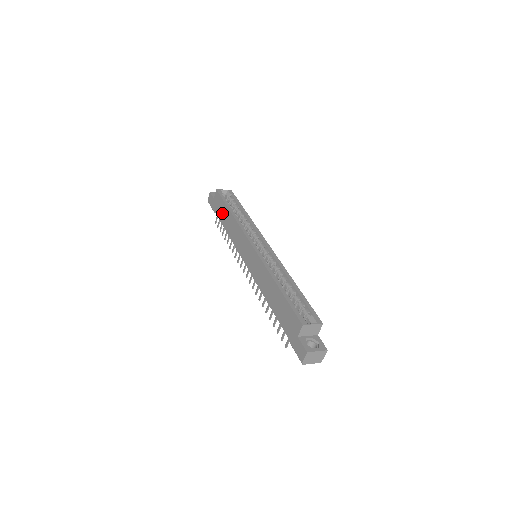
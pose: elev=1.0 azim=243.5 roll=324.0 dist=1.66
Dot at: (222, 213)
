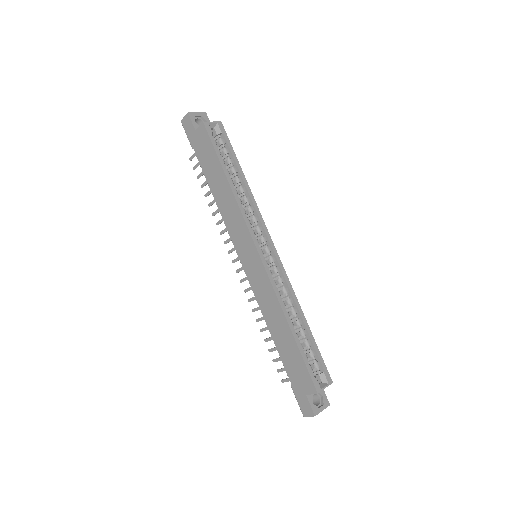
Dot at: (210, 167)
